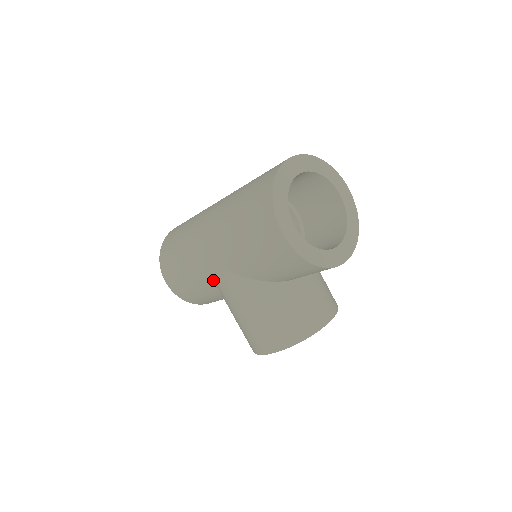
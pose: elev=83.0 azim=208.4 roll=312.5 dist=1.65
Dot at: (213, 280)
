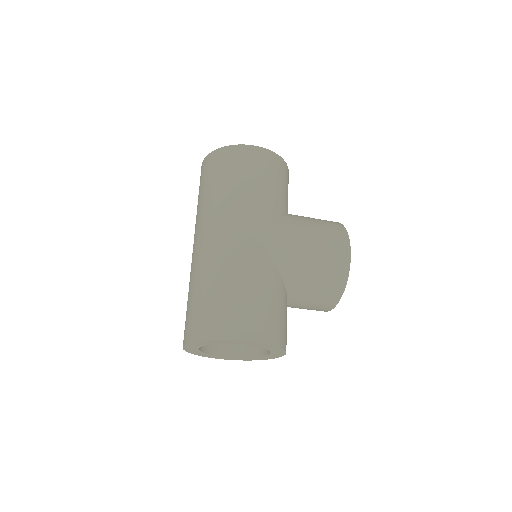
Dot at: occluded
